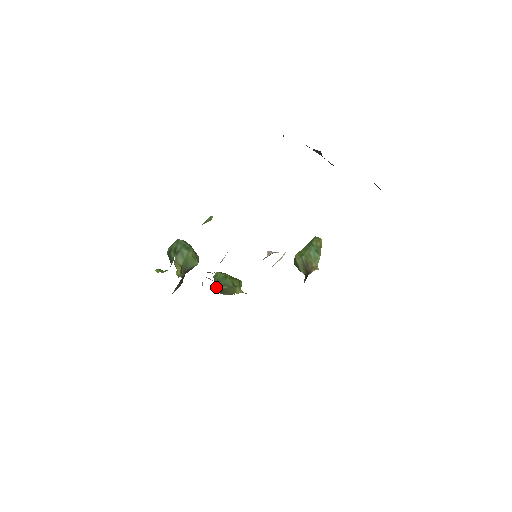
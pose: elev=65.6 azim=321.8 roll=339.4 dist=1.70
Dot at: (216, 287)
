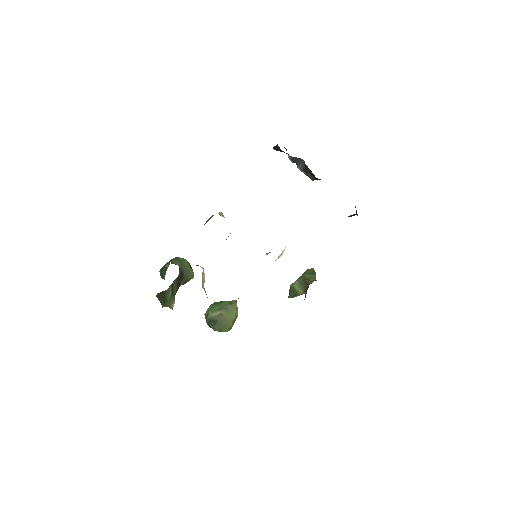
Dot at: (209, 321)
